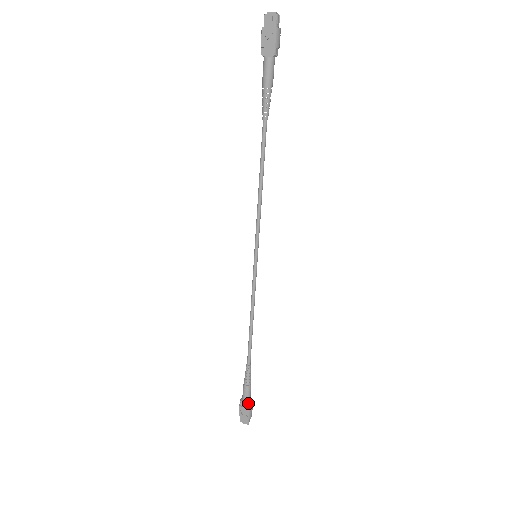
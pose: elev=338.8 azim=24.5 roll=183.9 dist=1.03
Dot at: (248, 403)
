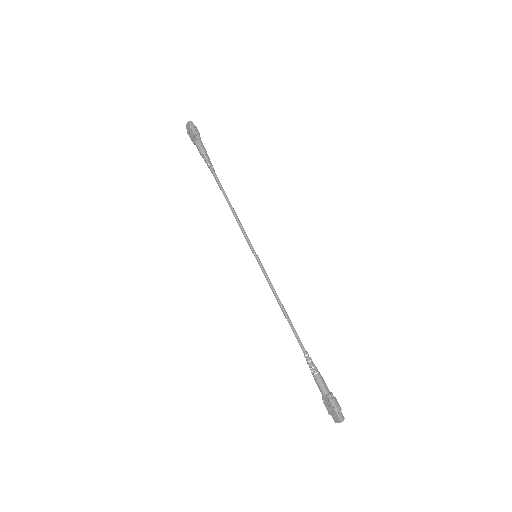
Dot at: (326, 394)
